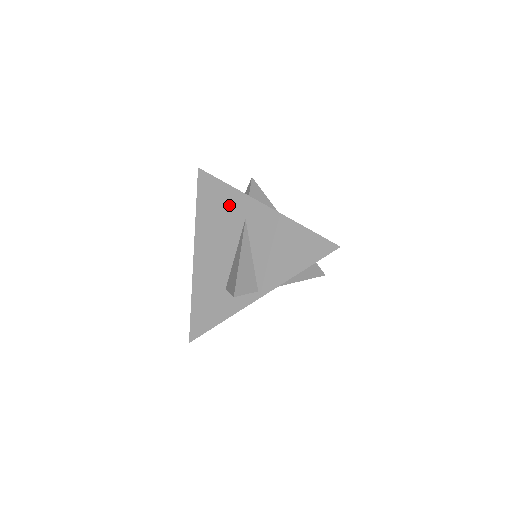
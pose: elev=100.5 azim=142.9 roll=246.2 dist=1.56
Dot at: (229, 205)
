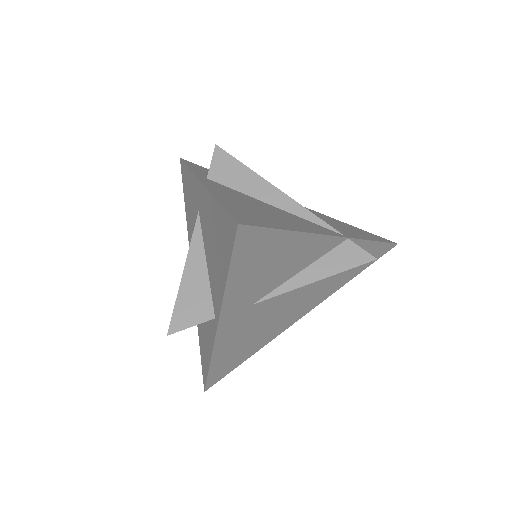
Dot at: (192, 197)
